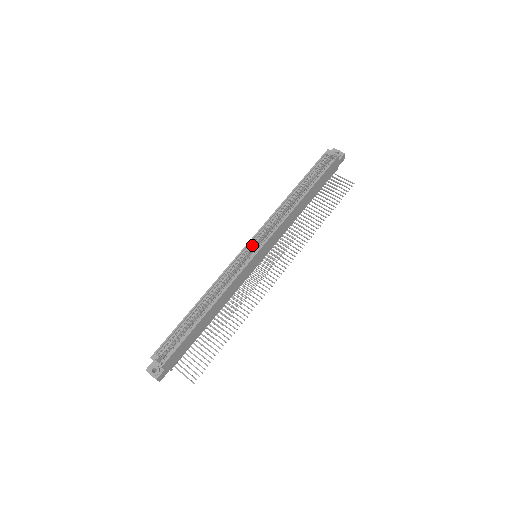
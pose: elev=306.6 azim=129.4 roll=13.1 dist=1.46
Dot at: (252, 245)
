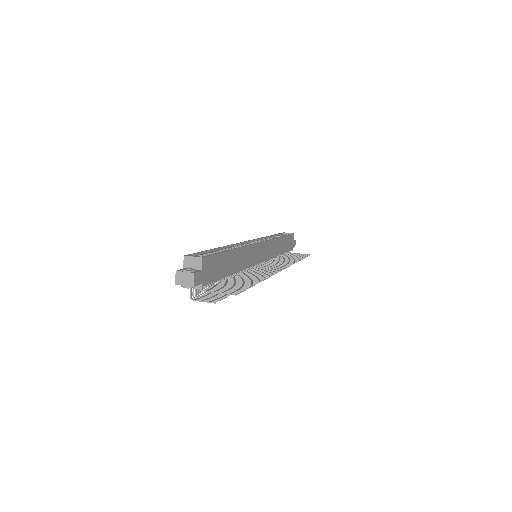
Dot at: (253, 242)
